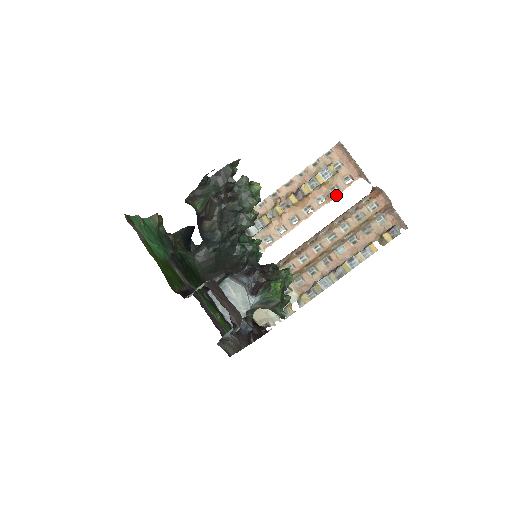
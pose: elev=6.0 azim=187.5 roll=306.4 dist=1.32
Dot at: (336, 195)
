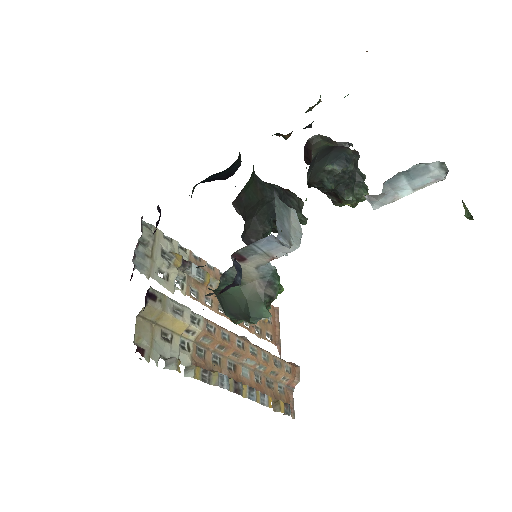
Dot at: (257, 334)
